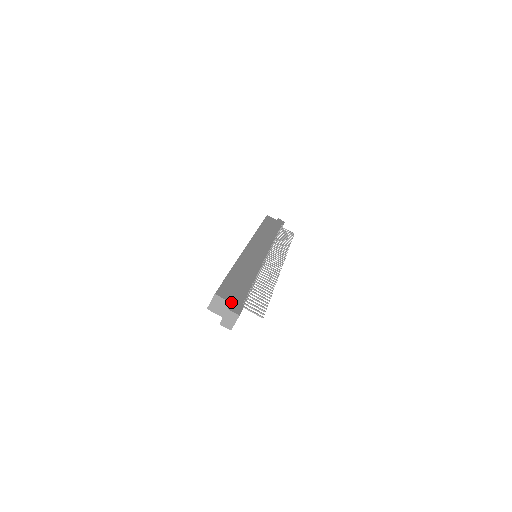
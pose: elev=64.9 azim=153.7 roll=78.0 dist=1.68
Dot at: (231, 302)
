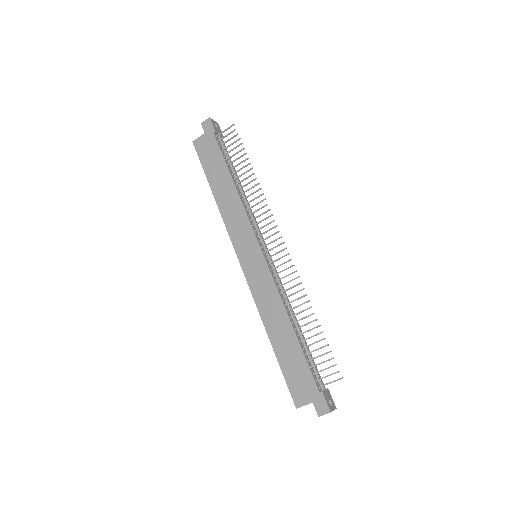
Dot at: (312, 402)
